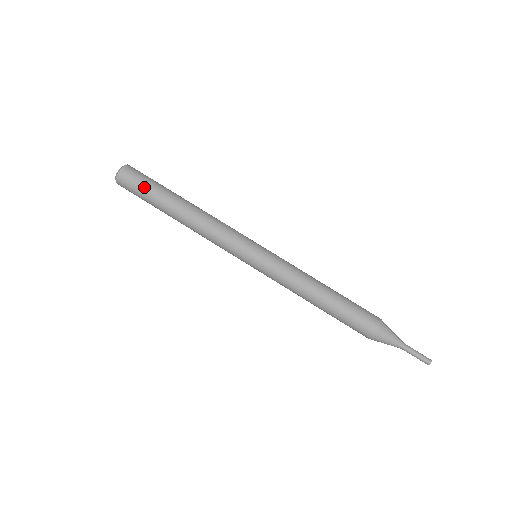
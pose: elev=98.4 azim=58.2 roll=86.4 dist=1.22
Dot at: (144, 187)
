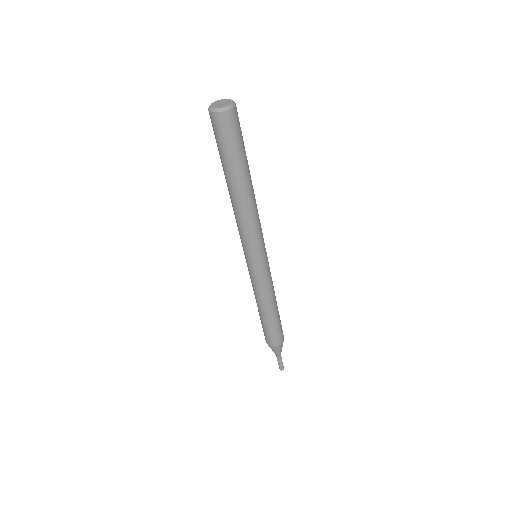
Dot at: (218, 146)
